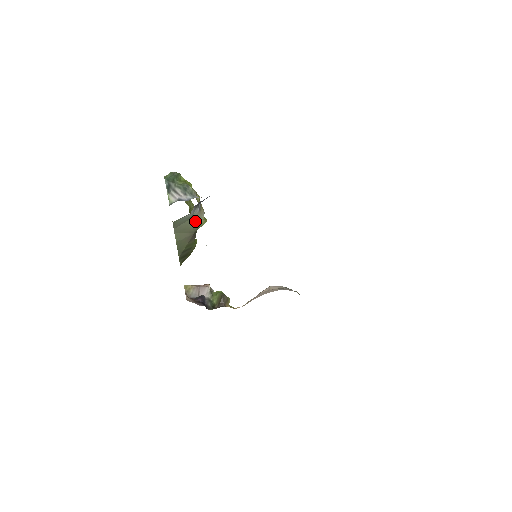
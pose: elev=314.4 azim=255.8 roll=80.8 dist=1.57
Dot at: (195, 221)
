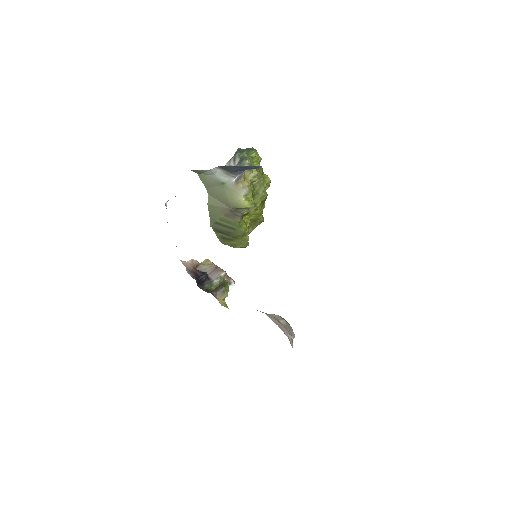
Dot at: (231, 193)
